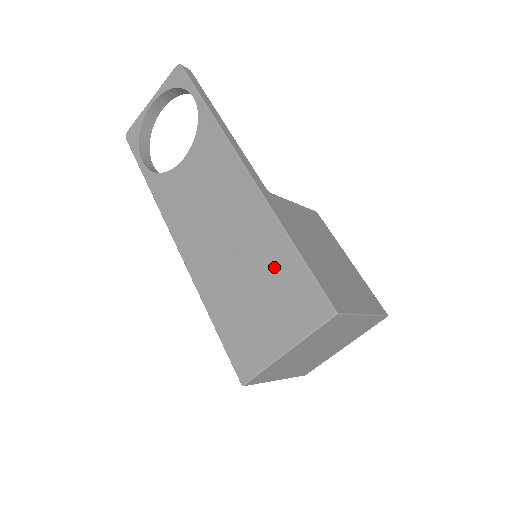
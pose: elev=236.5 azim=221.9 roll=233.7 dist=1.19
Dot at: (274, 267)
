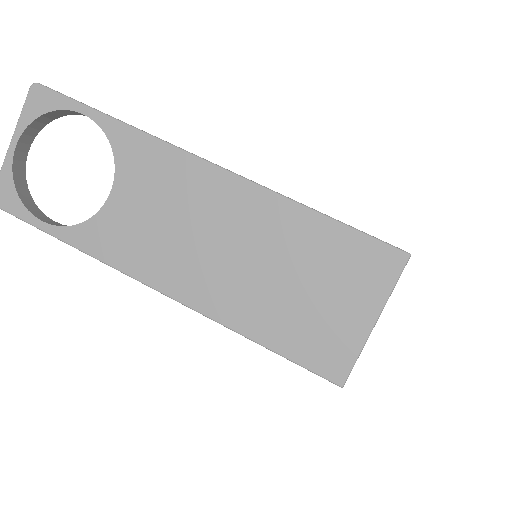
Dot at: (312, 248)
